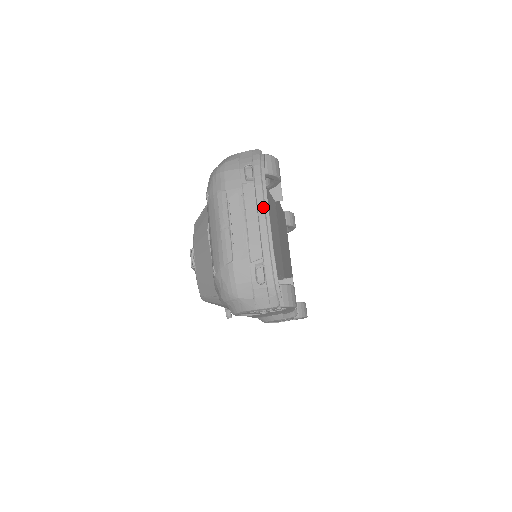
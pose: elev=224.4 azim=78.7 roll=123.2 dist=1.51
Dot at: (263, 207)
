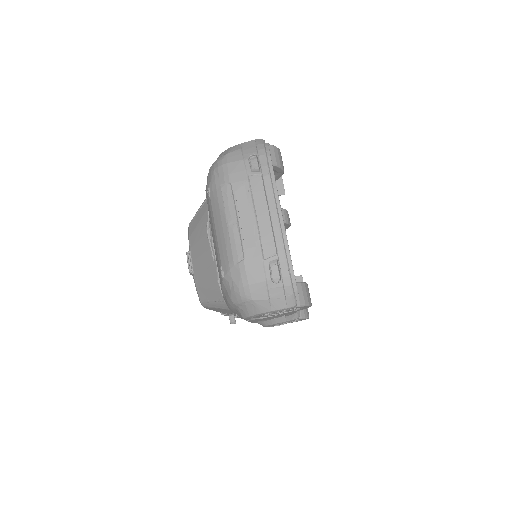
Dot at: (273, 199)
